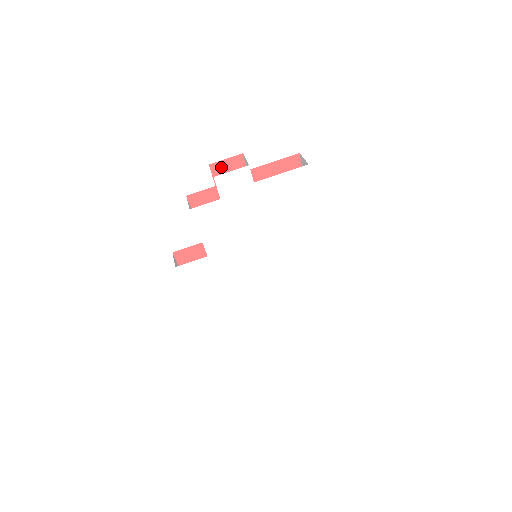
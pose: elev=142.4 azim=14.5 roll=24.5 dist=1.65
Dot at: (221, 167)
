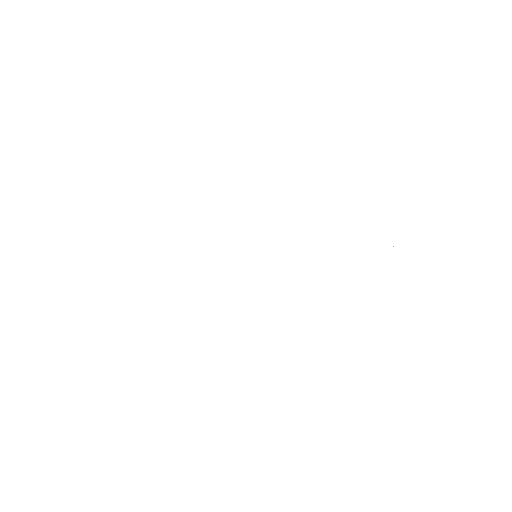
Dot at: occluded
